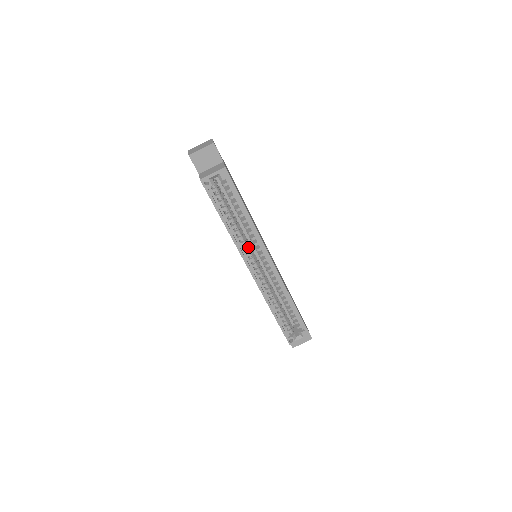
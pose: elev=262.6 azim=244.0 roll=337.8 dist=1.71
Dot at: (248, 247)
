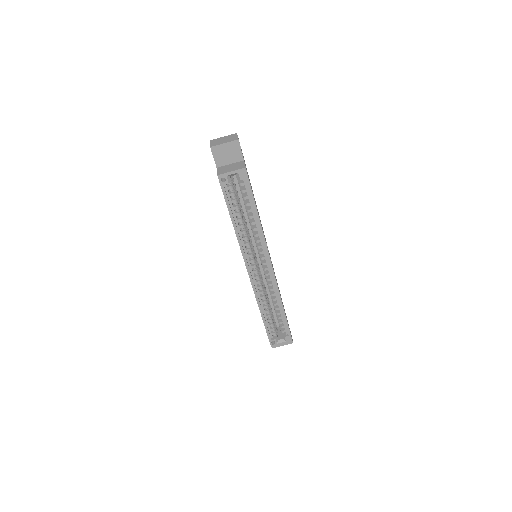
Dot at: (251, 248)
